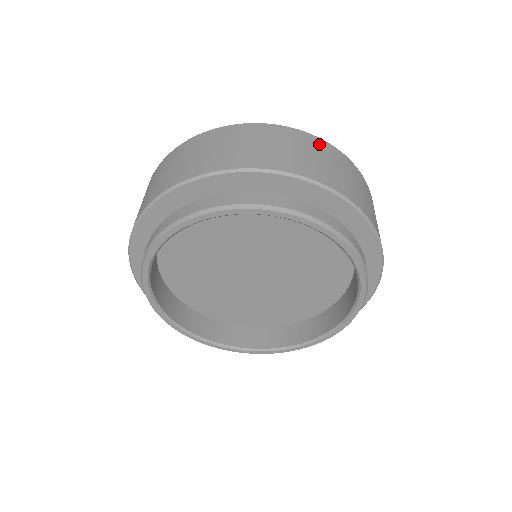
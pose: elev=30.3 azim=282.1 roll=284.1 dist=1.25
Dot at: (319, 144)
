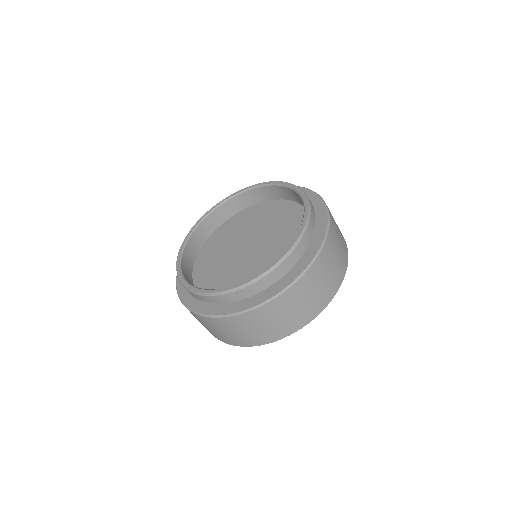
Dot at: occluded
